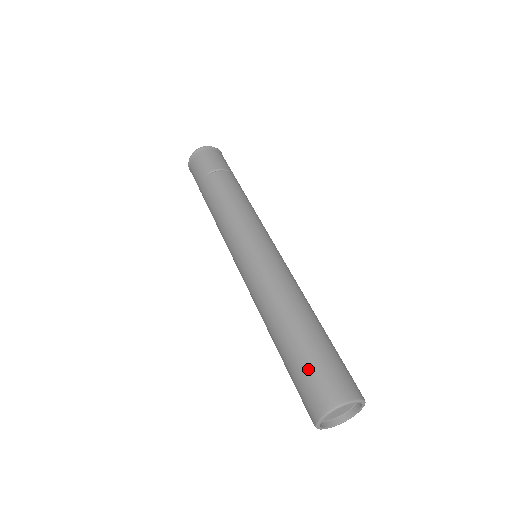
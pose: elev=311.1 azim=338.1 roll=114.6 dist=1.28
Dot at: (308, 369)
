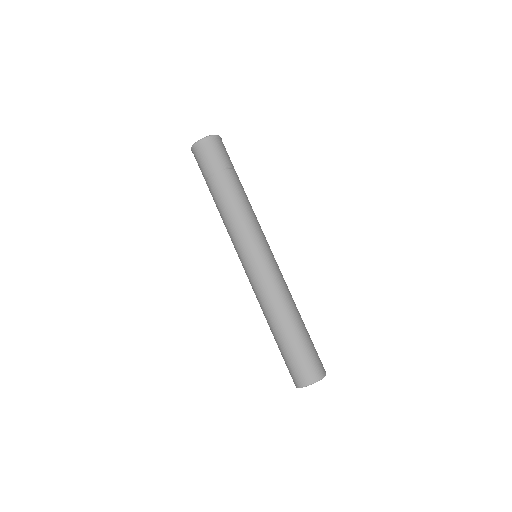
Dot at: (307, 353)
